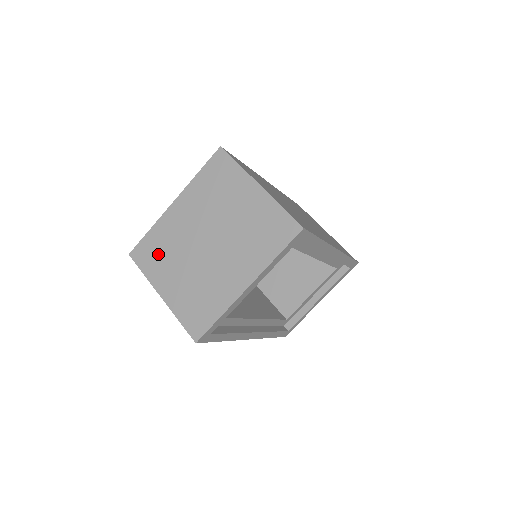
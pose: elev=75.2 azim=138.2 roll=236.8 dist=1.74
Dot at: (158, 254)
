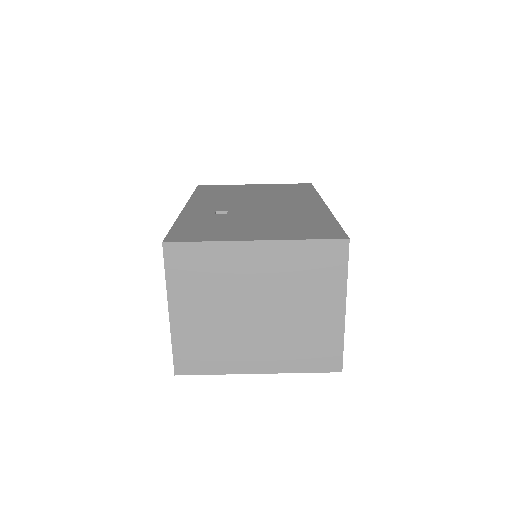
Dot at: (197, 274)
